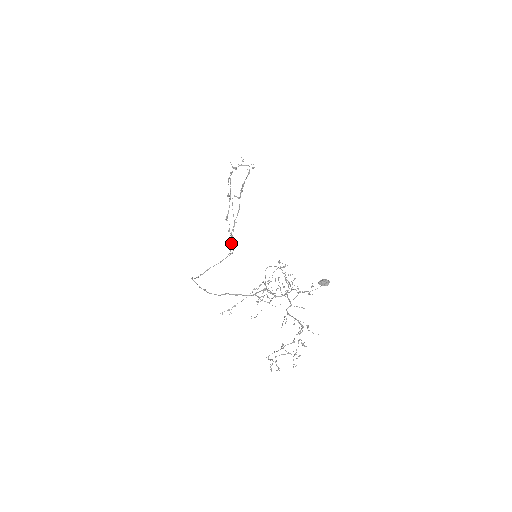
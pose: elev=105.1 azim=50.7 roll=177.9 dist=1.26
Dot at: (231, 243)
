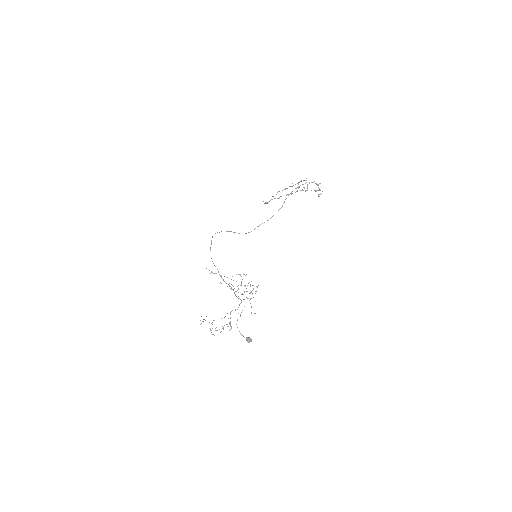
Dot at: occluded
